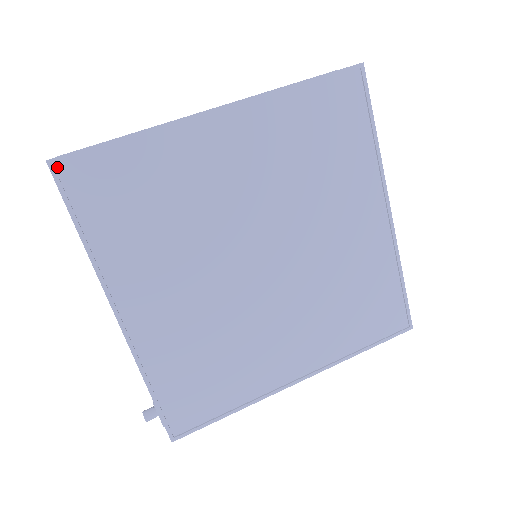
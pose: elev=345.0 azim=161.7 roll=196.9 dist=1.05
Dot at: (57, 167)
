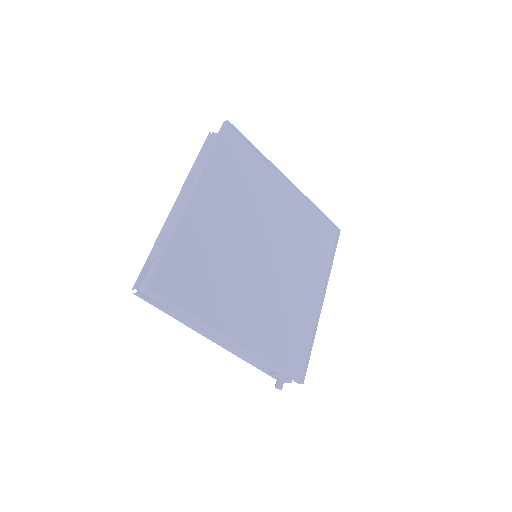
Dot at: (154, 287)
